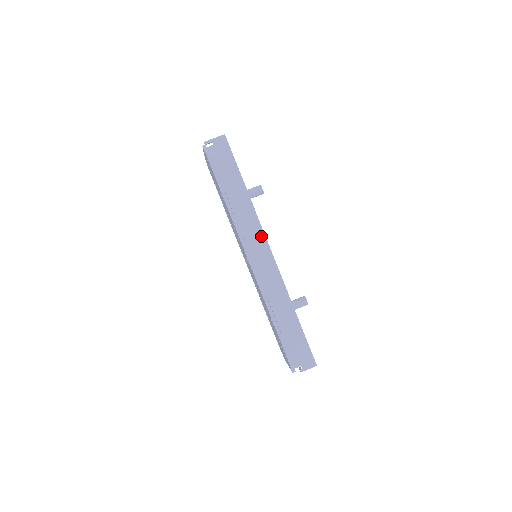
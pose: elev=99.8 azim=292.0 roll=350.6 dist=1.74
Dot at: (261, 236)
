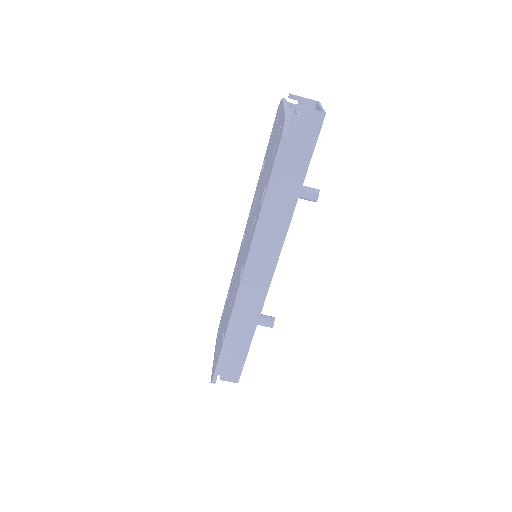
Dot at: (275, 253)
